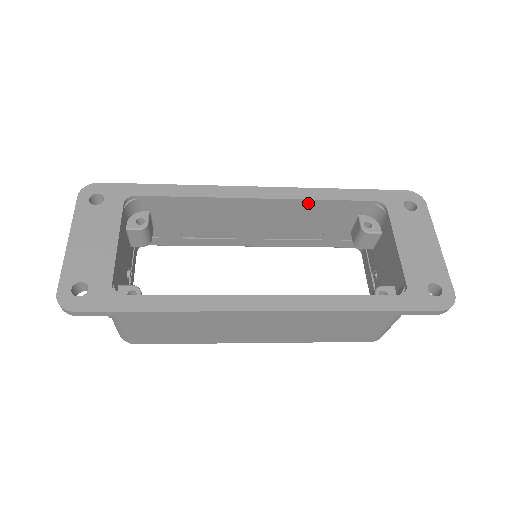
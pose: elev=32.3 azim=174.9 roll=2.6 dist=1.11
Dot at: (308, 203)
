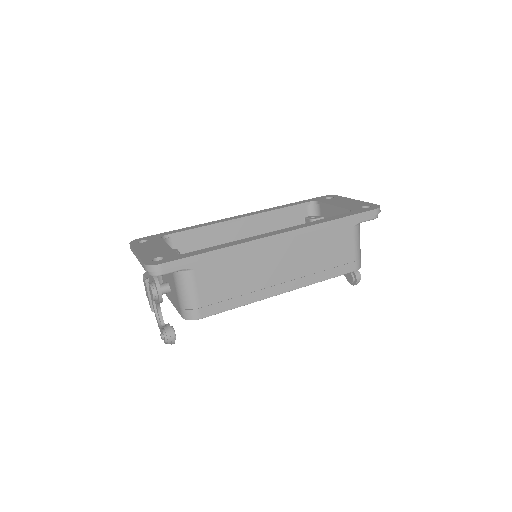
Dot at: (272, 214)
